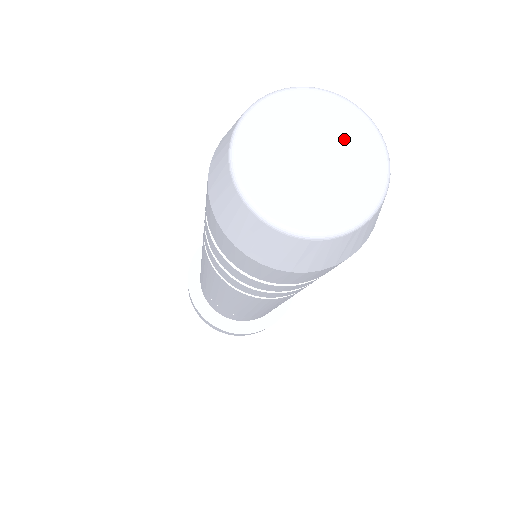
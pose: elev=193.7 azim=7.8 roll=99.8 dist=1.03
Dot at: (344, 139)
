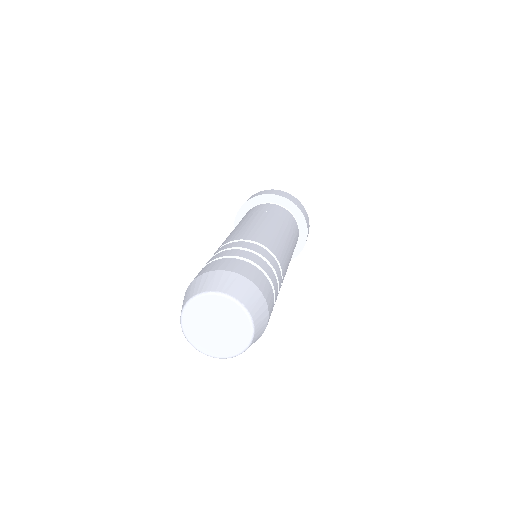
Dot at: (233, 322)
